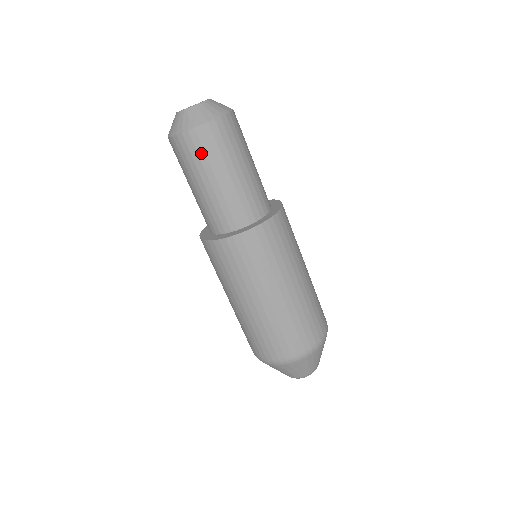
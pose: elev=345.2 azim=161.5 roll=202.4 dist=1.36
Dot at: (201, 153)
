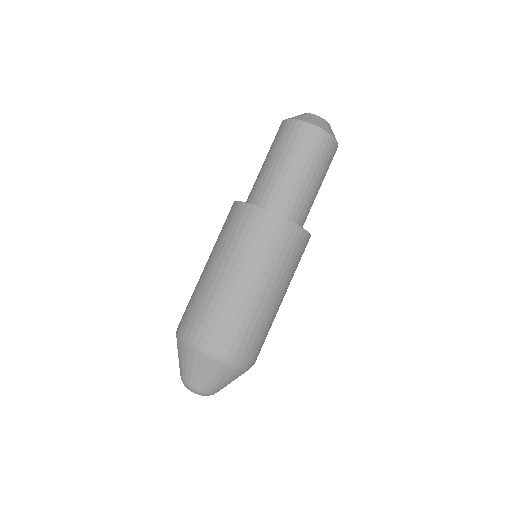
Dot at: (315, 149)
